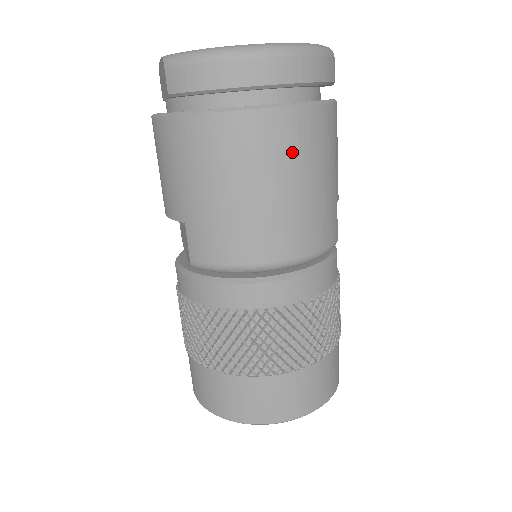
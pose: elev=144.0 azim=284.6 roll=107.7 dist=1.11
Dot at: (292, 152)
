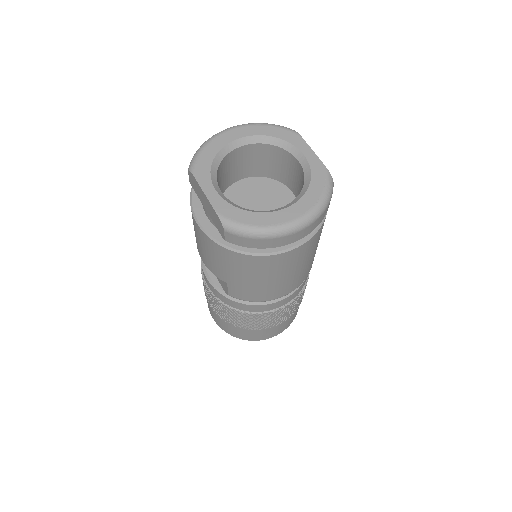
Dot at: (304, 256)
